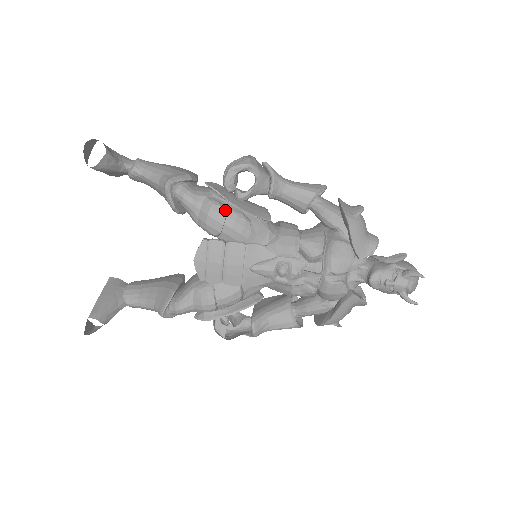
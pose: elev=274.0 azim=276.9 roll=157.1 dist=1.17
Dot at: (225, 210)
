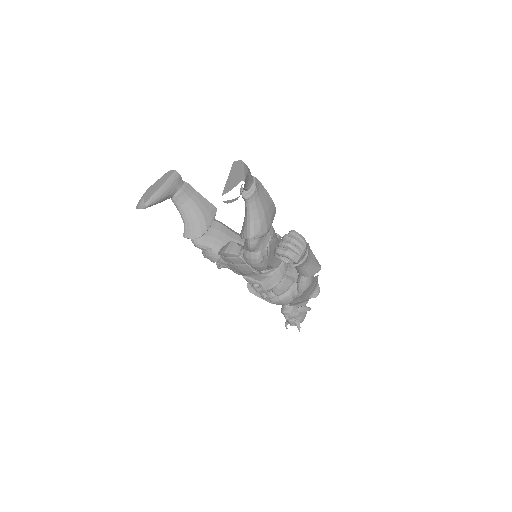
Dot at: occluded
